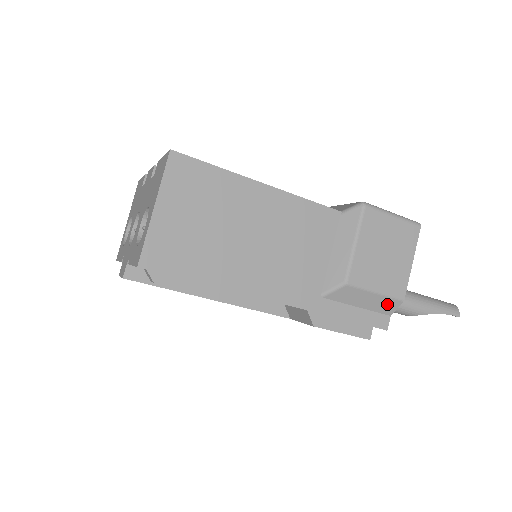
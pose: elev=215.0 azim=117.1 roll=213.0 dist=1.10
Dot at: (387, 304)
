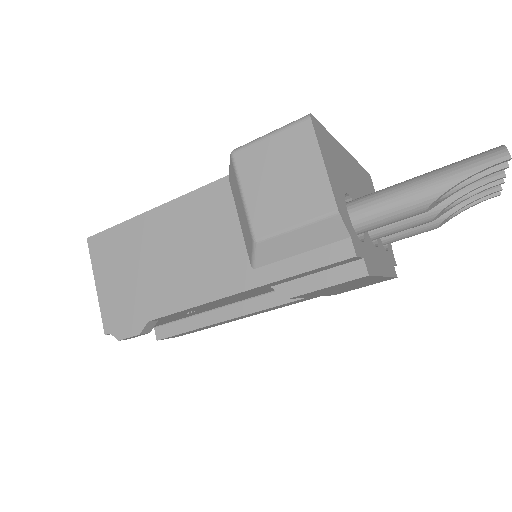
Dot at: (326, 229)
